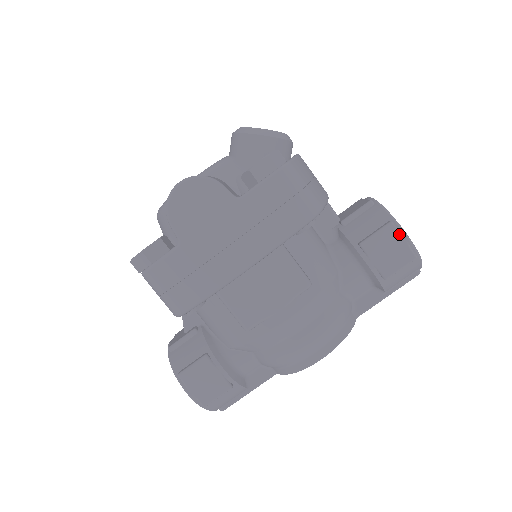
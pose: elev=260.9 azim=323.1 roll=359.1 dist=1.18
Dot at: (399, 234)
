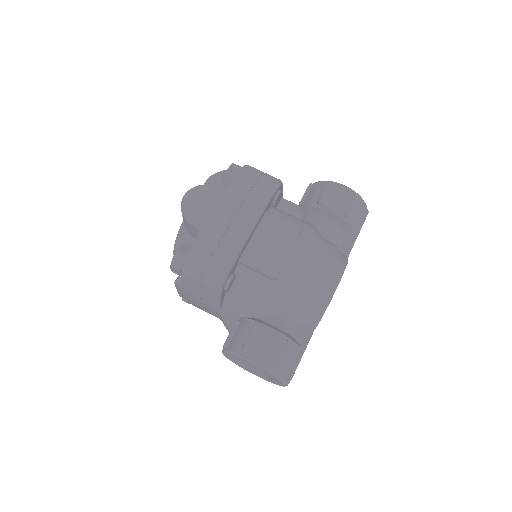
Dot at: (338, 186)
